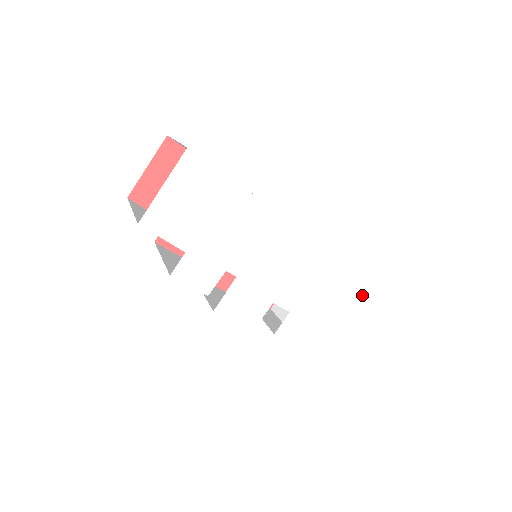
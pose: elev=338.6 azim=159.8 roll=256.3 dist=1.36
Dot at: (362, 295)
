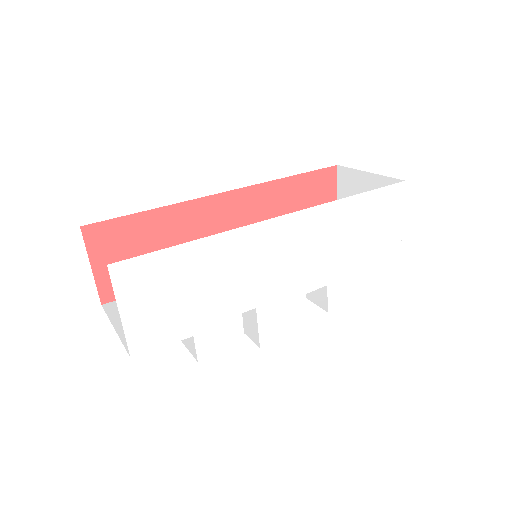
Dot at: (383, 210)
